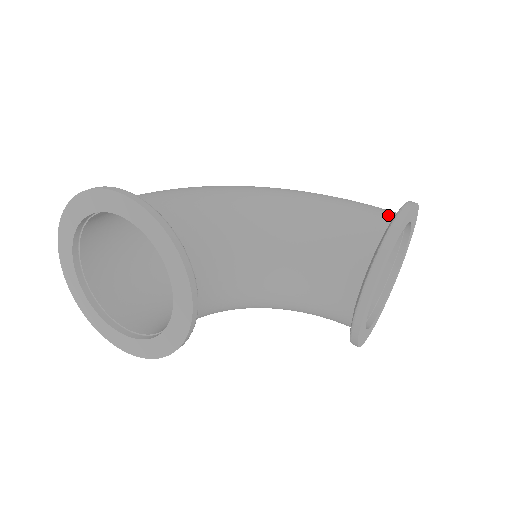
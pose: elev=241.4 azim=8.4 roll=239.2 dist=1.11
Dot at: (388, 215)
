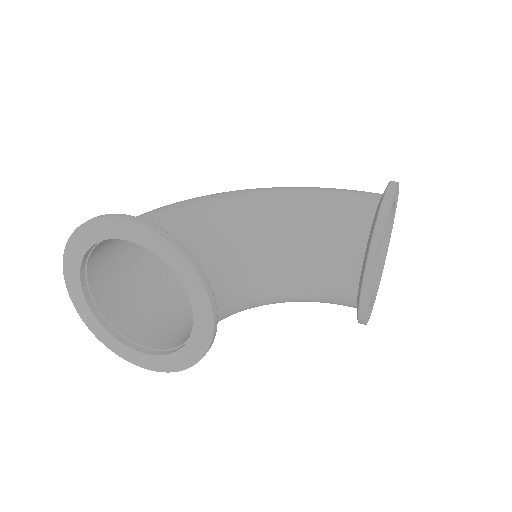
Dot at: (374, 197)
